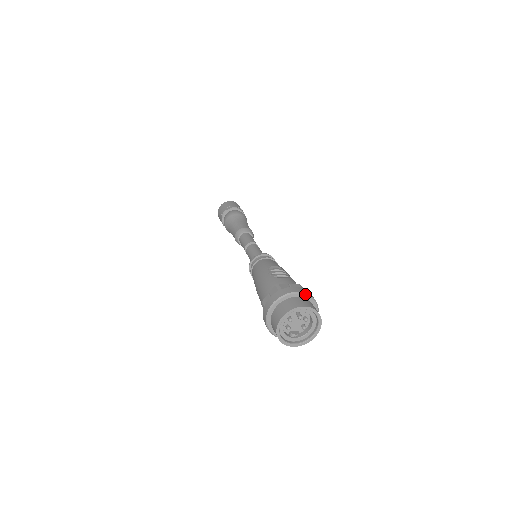
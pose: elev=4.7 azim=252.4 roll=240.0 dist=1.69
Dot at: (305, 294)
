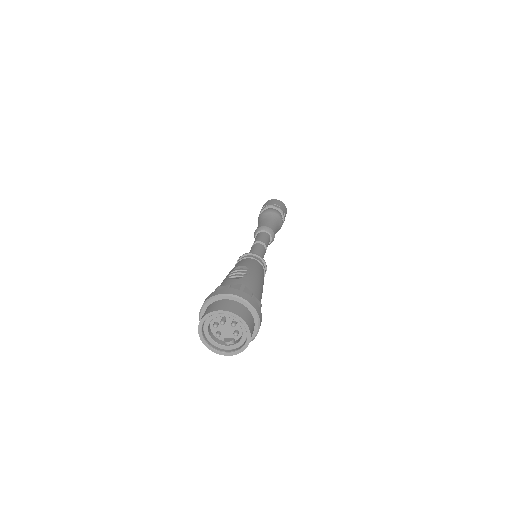
Dot at: (231, 296)
